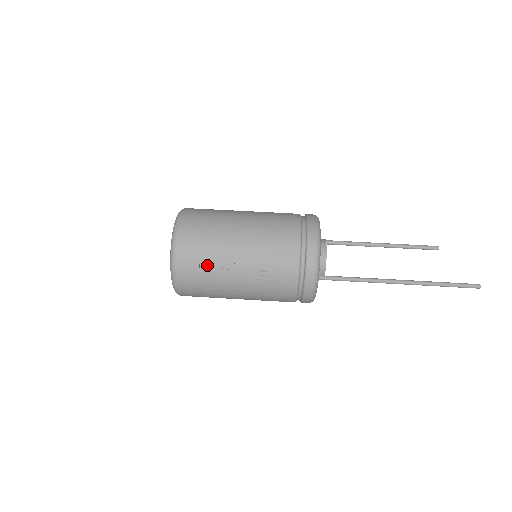
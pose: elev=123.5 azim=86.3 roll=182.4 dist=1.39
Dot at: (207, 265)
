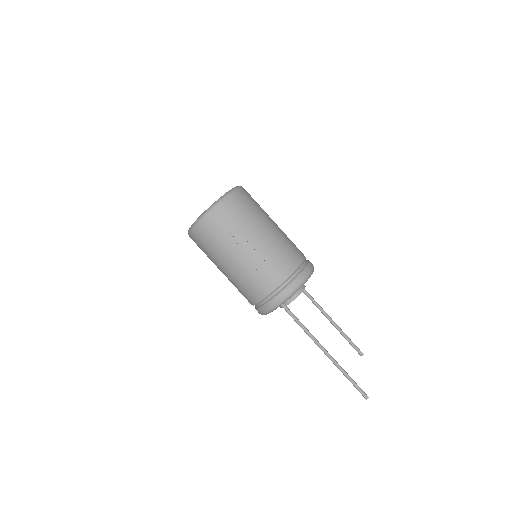
Dot at: (230, 230)
